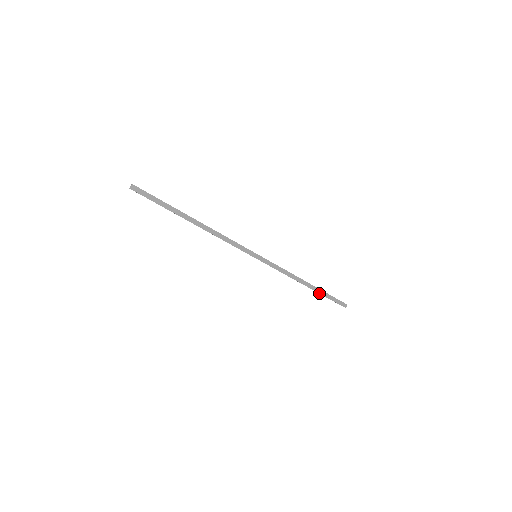
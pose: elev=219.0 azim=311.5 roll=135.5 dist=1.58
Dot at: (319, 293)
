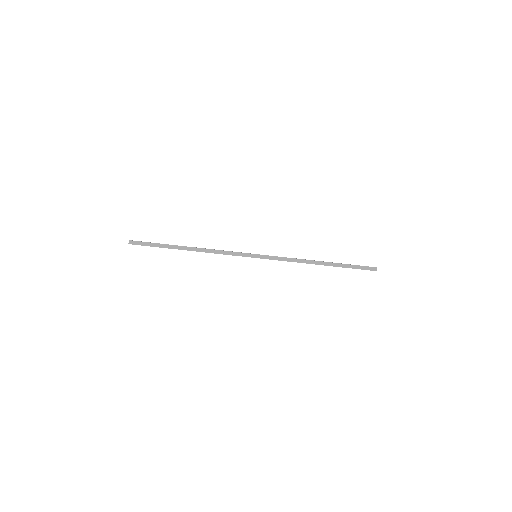
Dot at: occluded
